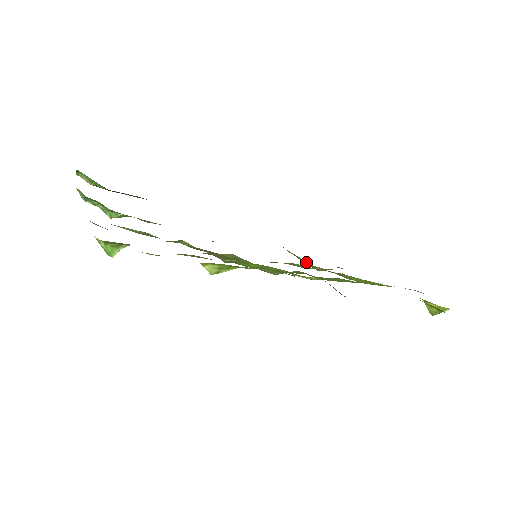
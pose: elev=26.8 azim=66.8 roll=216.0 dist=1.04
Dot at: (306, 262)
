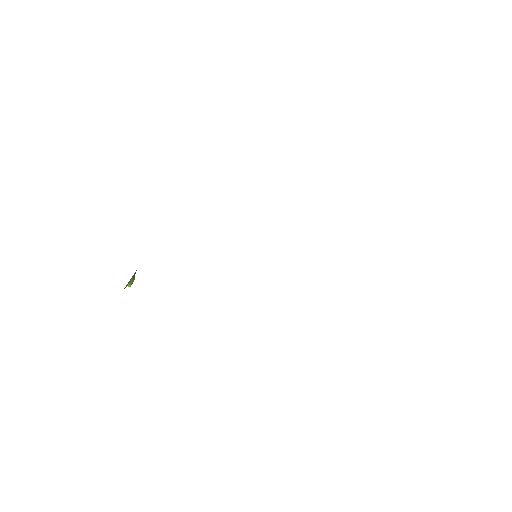
Dot at: occluded
